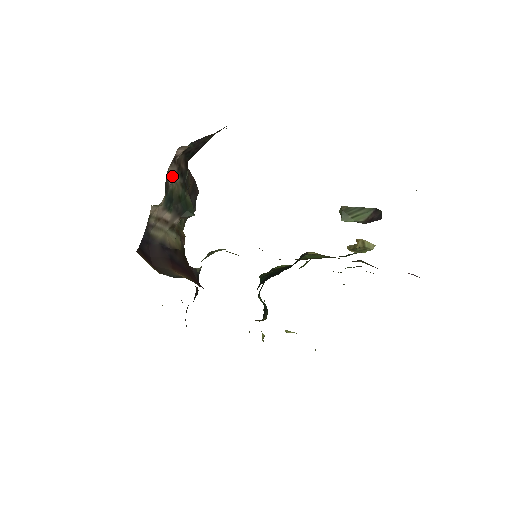
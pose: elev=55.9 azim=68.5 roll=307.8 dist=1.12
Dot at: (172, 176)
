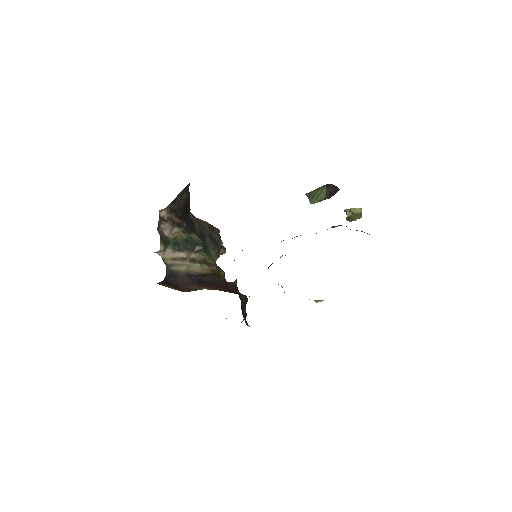
Dot at: (167, 230)
